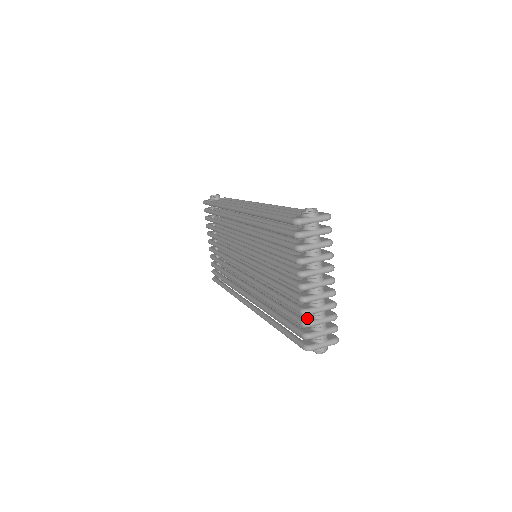
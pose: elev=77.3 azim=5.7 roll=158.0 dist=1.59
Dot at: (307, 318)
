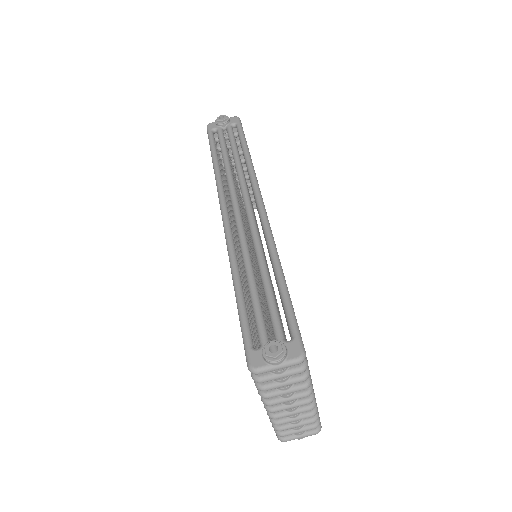
Dot at: occluded
